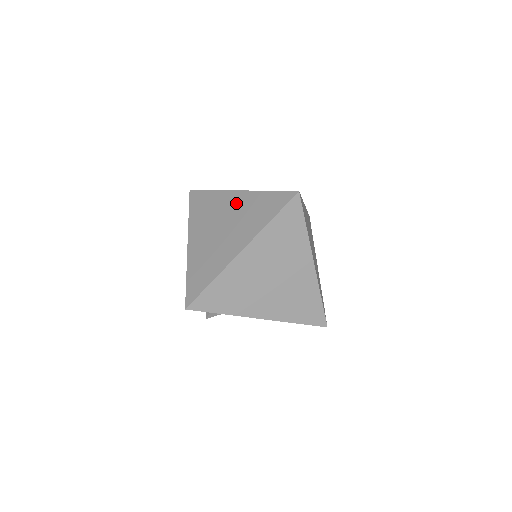
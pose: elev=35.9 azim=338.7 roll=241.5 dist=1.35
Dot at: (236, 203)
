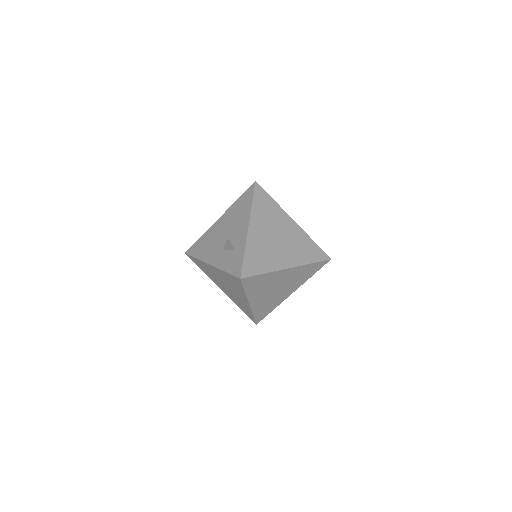
Dot at: (288, 275)
